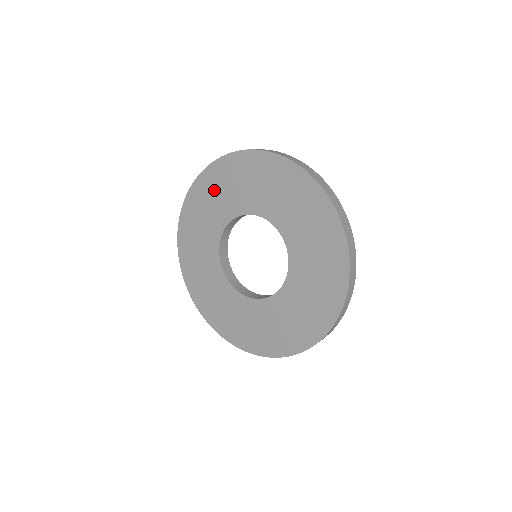
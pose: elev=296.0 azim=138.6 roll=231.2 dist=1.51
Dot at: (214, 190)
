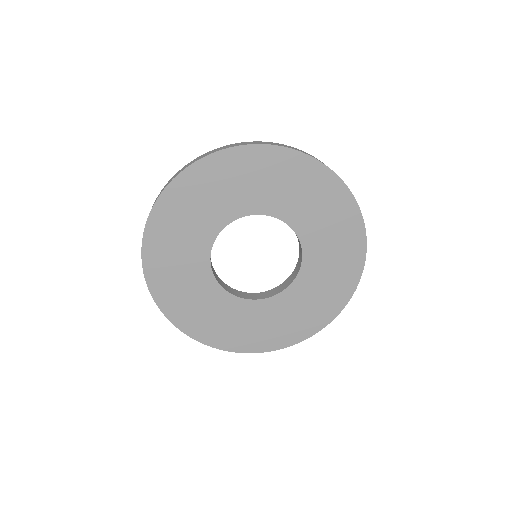
Dot at: (169, 249)
